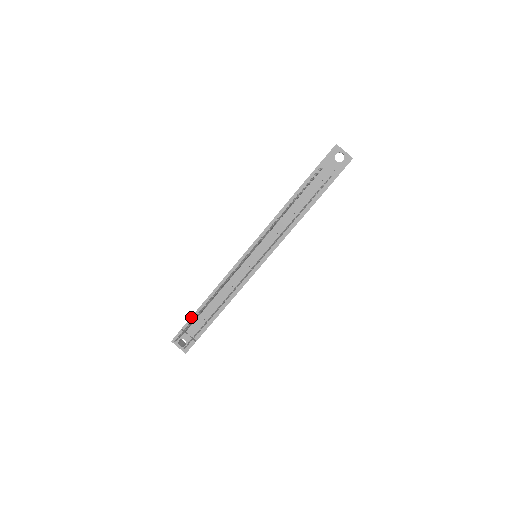
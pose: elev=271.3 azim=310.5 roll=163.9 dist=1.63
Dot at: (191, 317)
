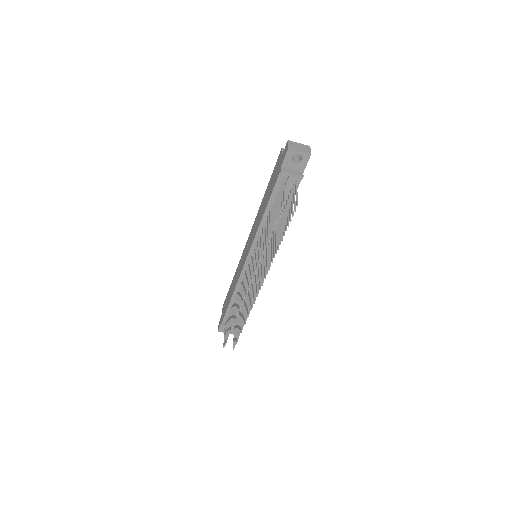
Dot at: (225, 314)
